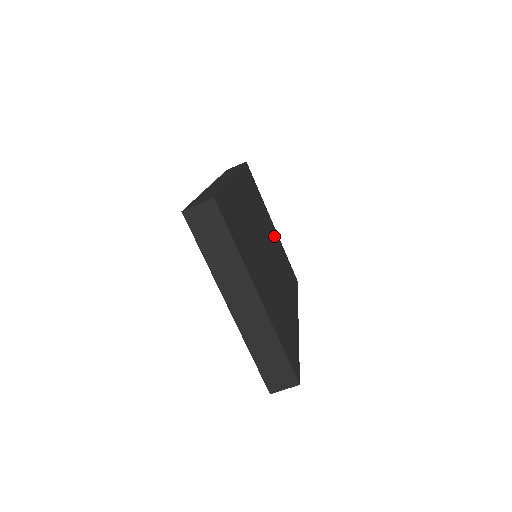
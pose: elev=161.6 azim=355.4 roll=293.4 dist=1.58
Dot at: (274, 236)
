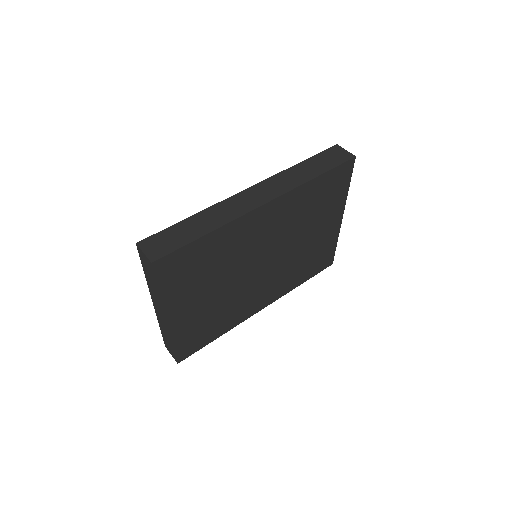
Dot at: (321, 234)
